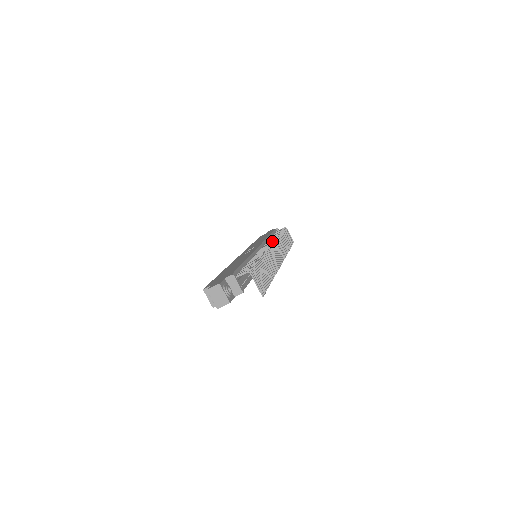
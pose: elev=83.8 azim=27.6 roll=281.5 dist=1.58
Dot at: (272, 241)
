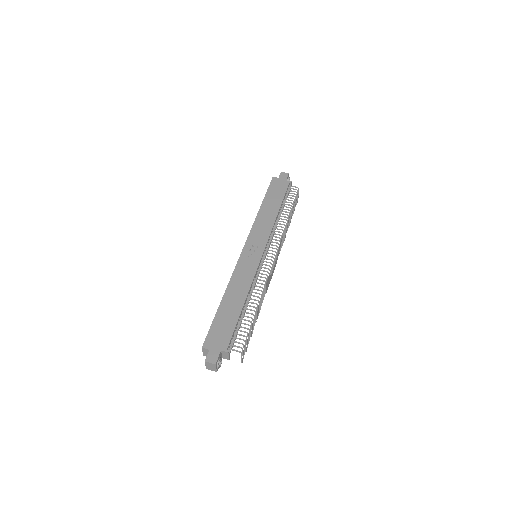
Dot at: (276, 248)
